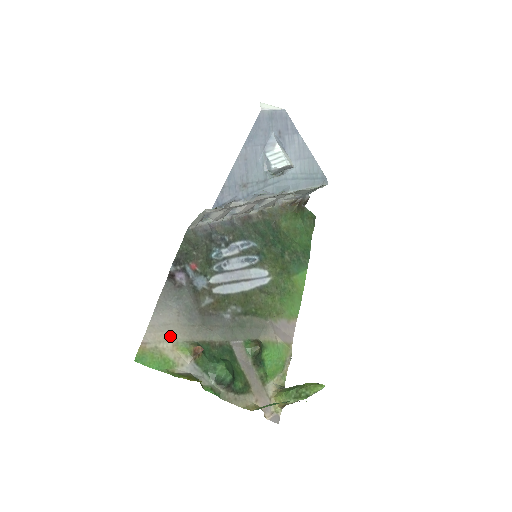
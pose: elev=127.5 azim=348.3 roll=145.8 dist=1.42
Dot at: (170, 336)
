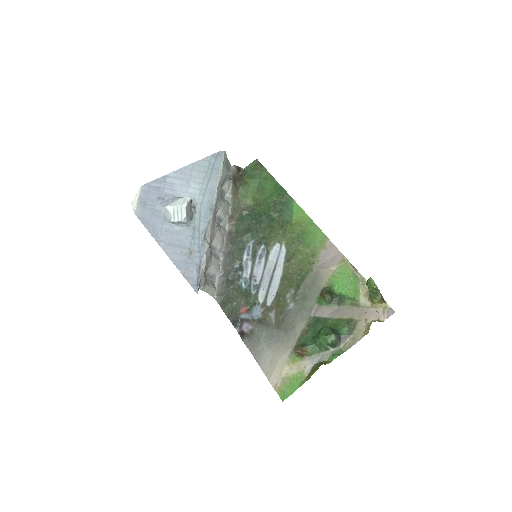
Dot at: (280, 364)
